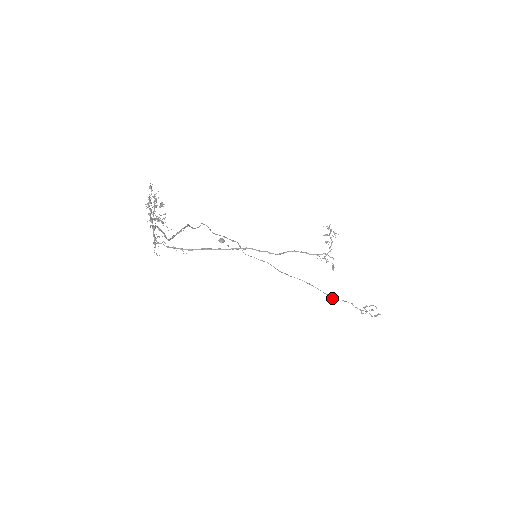
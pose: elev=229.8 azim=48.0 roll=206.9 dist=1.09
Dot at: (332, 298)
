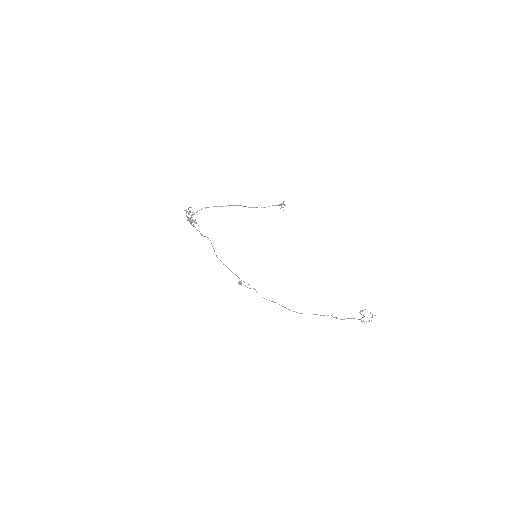
Dot at: (335, 317)
